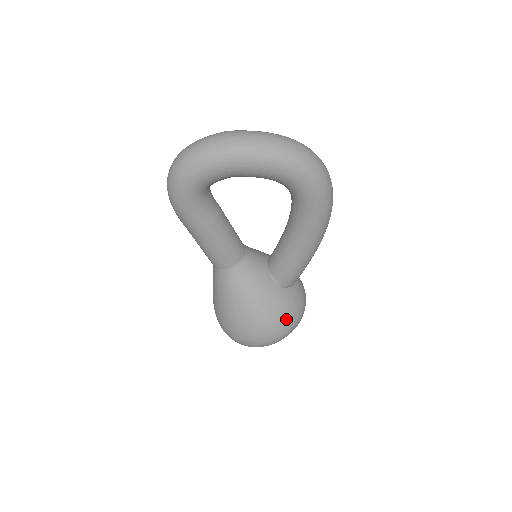
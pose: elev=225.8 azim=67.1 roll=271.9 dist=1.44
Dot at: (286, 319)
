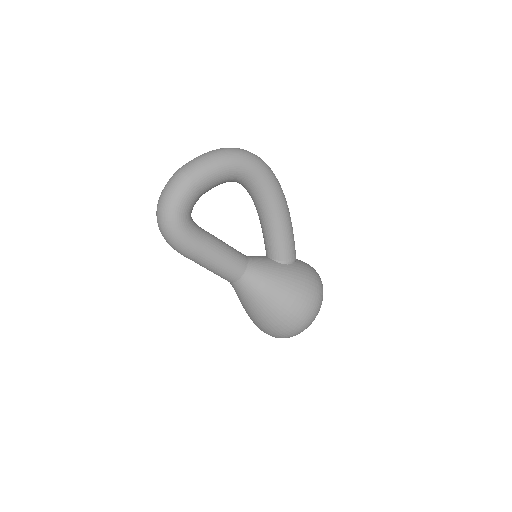
Dot at: (311, 283)
